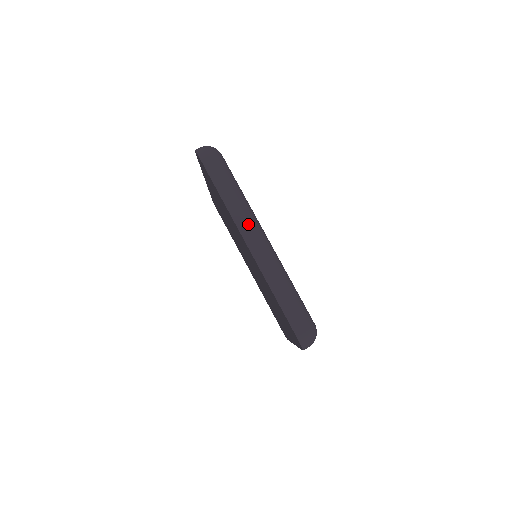
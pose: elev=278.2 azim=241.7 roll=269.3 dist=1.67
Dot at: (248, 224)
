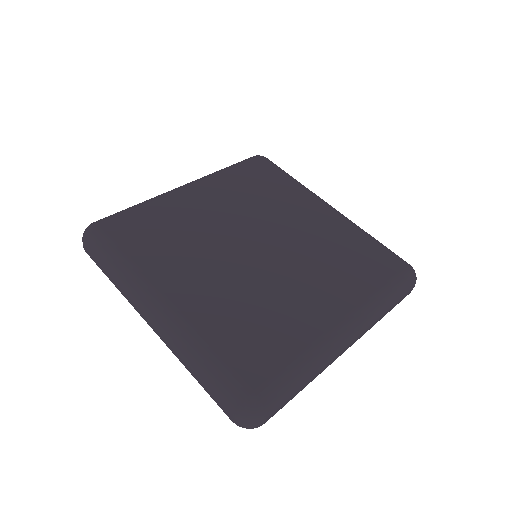
Dot at: (338, 353)
